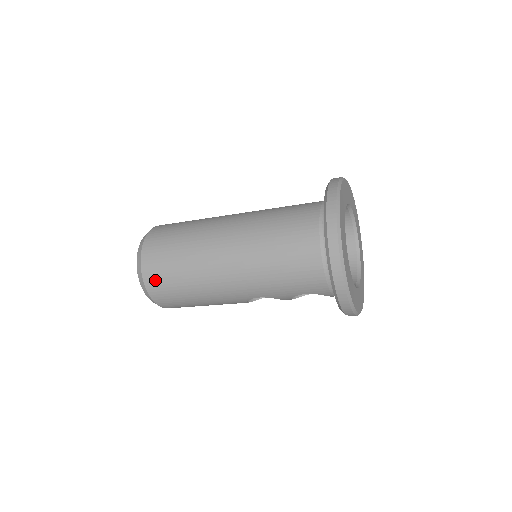
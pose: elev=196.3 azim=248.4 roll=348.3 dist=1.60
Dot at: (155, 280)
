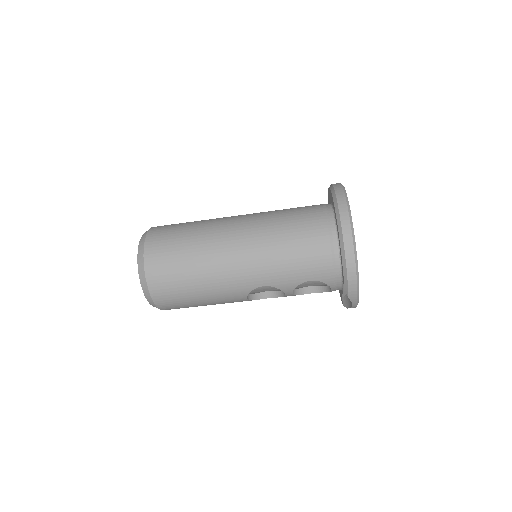
Dot at: (158, 266)
